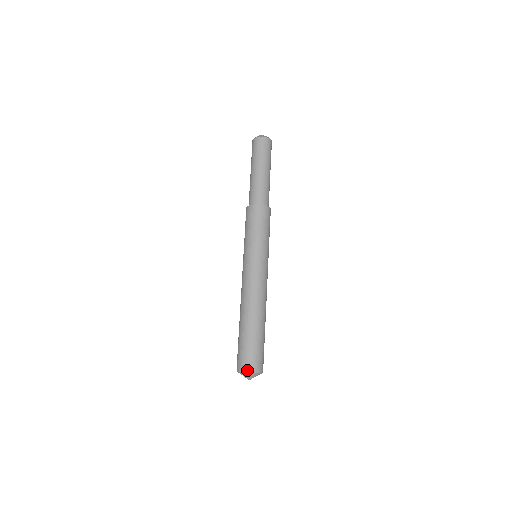
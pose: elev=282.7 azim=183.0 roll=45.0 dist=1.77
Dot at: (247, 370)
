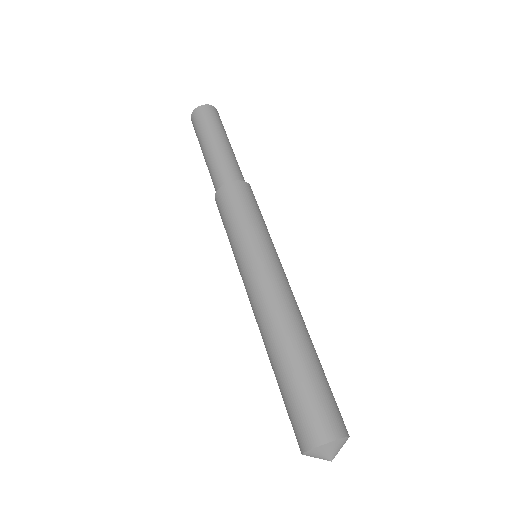
Dot at: (316, 443)
